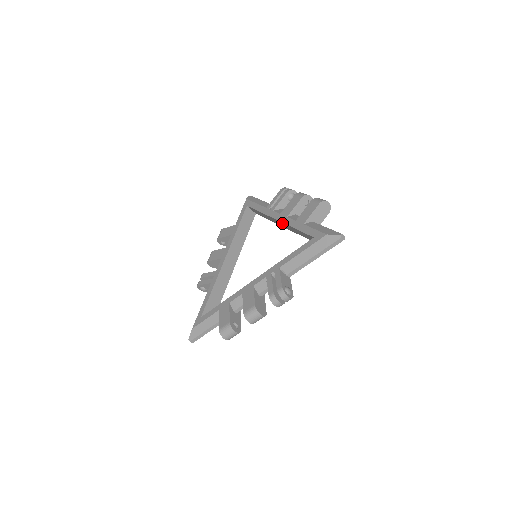
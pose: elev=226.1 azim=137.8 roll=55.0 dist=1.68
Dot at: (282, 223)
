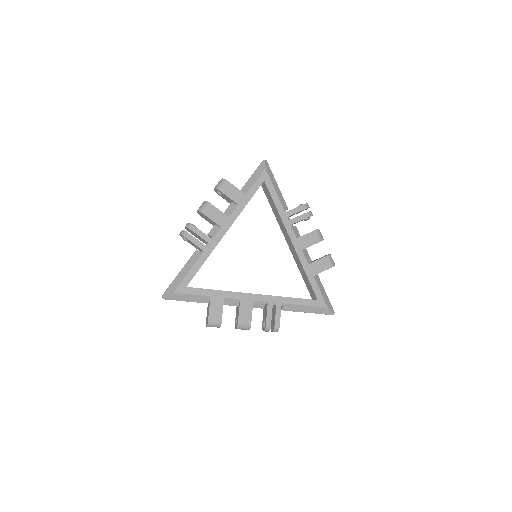
Dot at: (294, 249)
